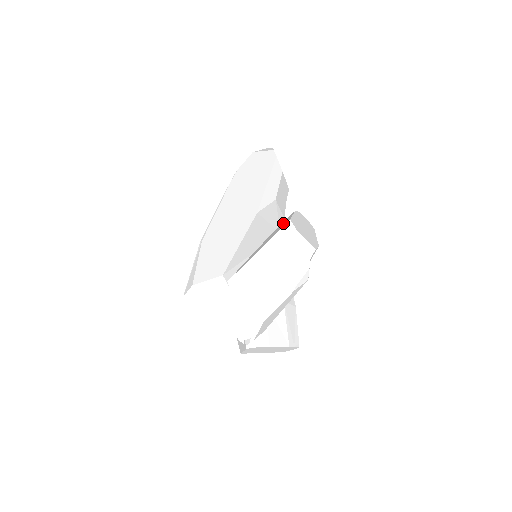
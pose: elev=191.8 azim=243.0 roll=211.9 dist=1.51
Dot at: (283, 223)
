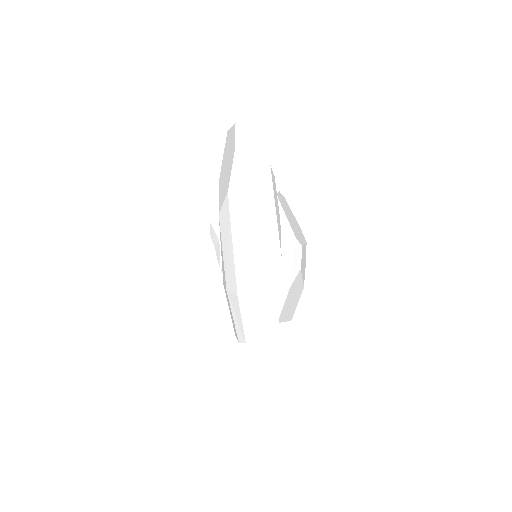
Dot at: occluded
